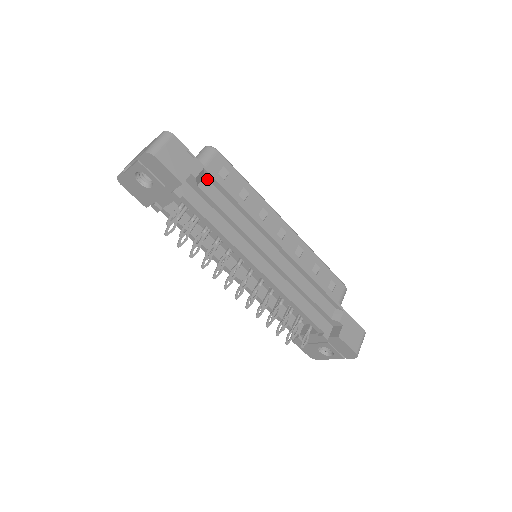
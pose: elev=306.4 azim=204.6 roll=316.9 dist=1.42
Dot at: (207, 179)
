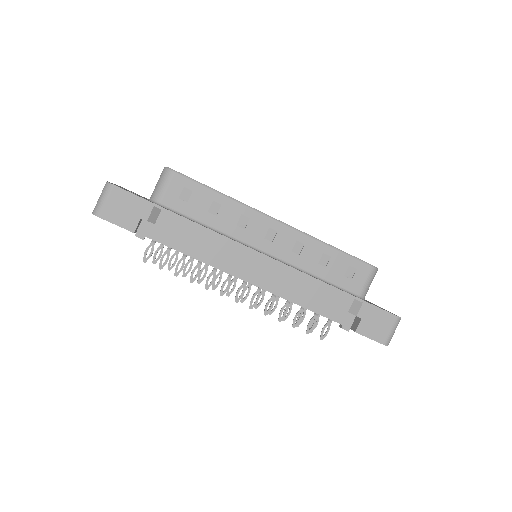
Dot at: (165, 212)
